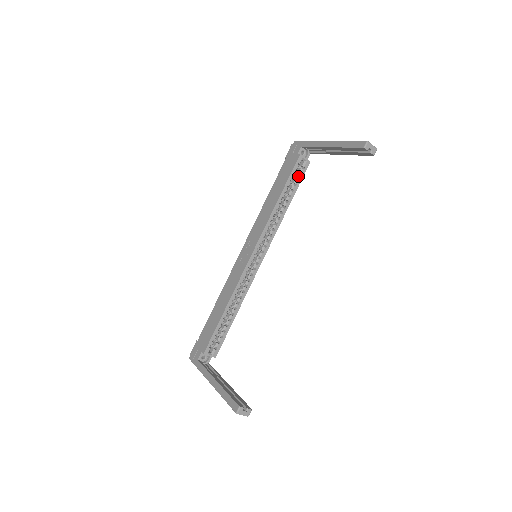
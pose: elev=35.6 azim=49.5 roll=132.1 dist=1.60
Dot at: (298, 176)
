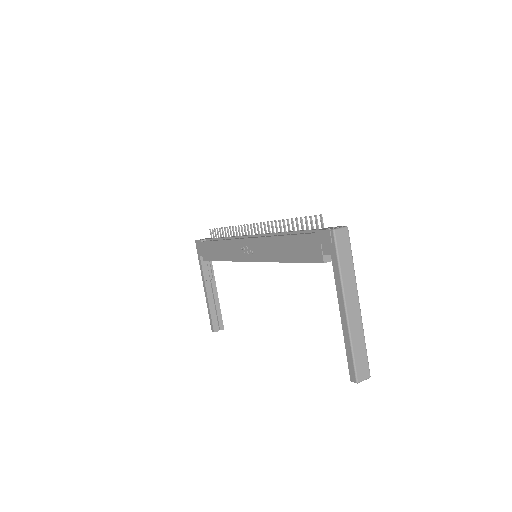
Dot at: occluded
